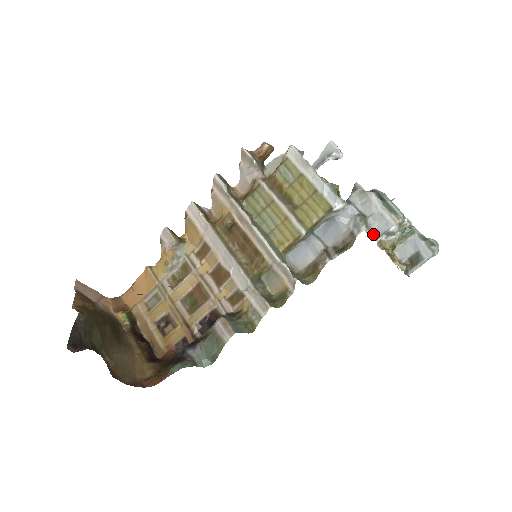
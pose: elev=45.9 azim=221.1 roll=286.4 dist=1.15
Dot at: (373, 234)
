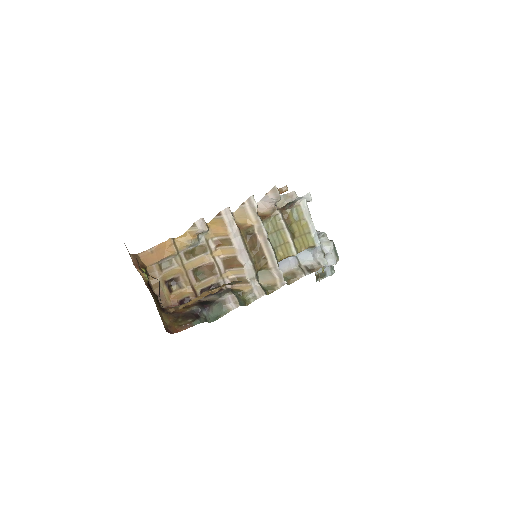
Dot at: occluded
